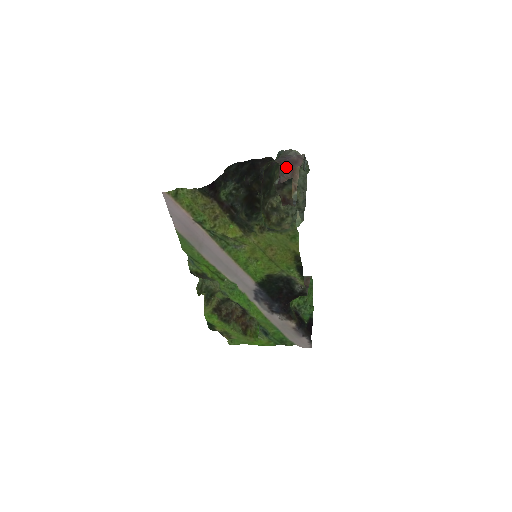
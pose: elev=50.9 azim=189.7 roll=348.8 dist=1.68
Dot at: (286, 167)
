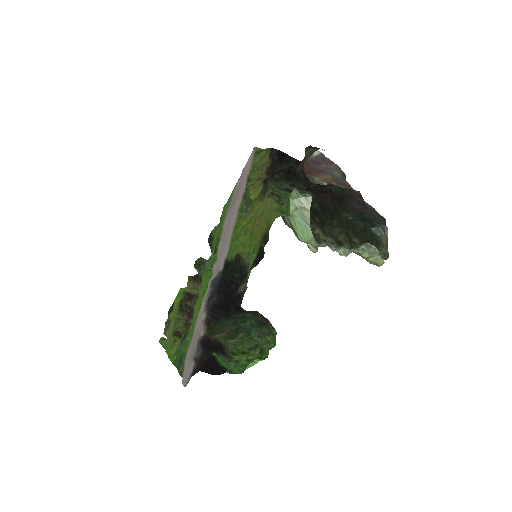
Dot at: (347, 182)
